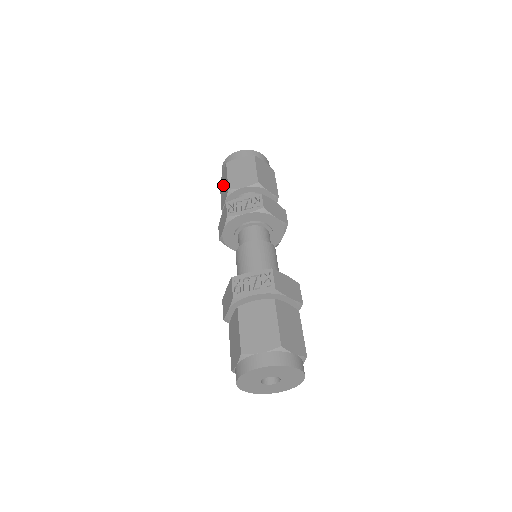
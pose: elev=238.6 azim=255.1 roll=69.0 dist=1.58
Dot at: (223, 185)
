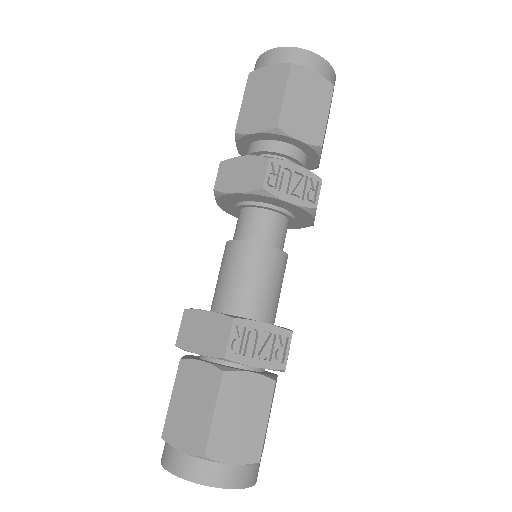
Dot at: (262, 93)
